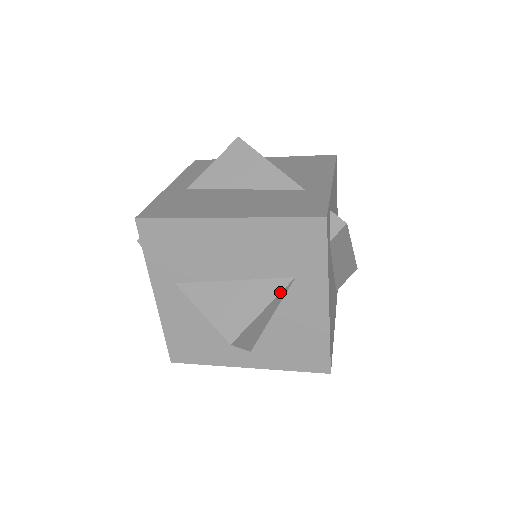
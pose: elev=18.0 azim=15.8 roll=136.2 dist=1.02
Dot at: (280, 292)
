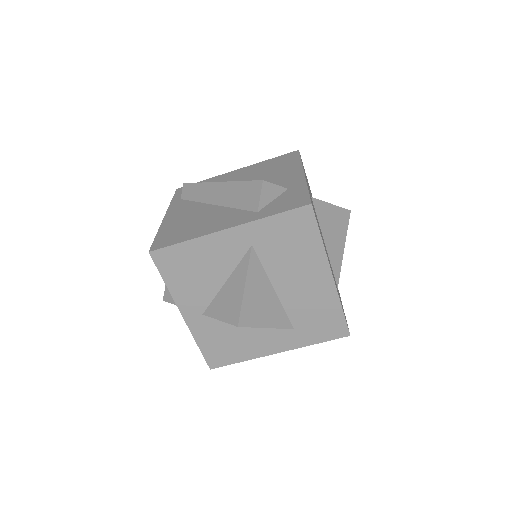
Dot at: (282, 328)
